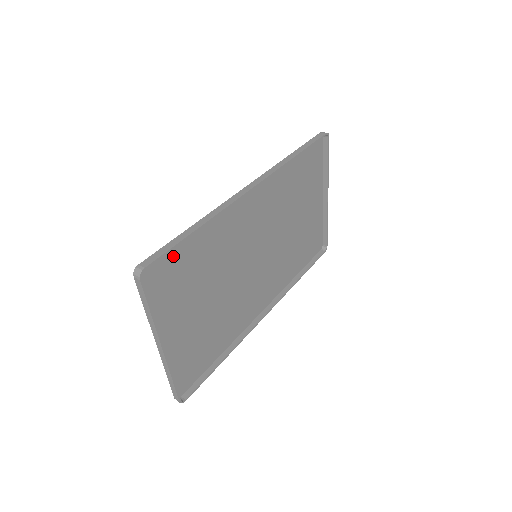
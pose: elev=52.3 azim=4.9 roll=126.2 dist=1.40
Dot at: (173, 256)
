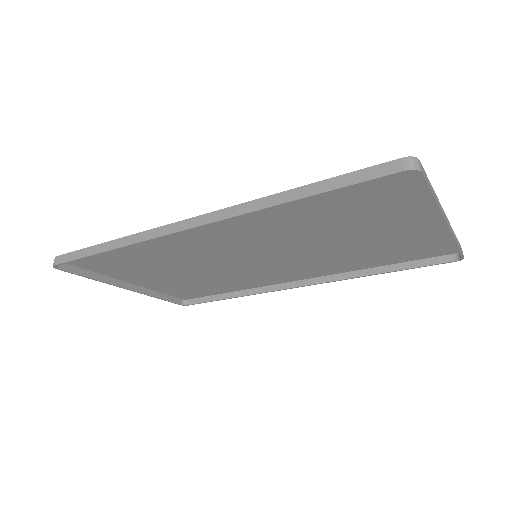
Dot at: (97, 255)
